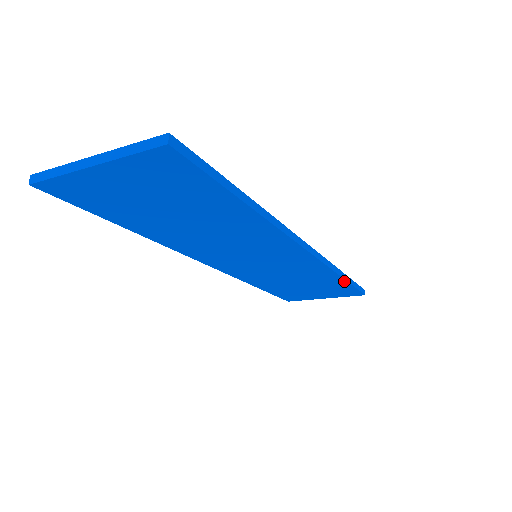
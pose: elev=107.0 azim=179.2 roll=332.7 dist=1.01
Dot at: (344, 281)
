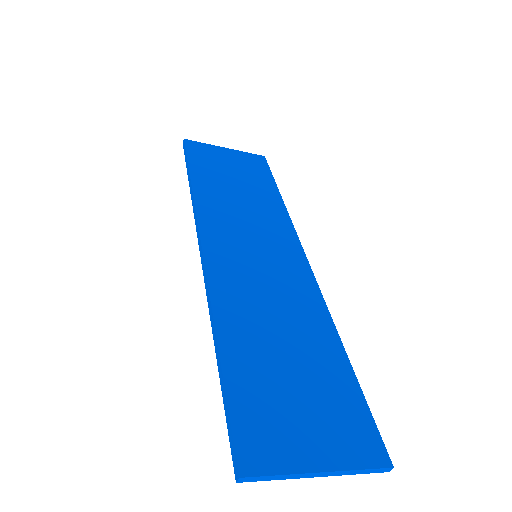
Dot at: occluded
